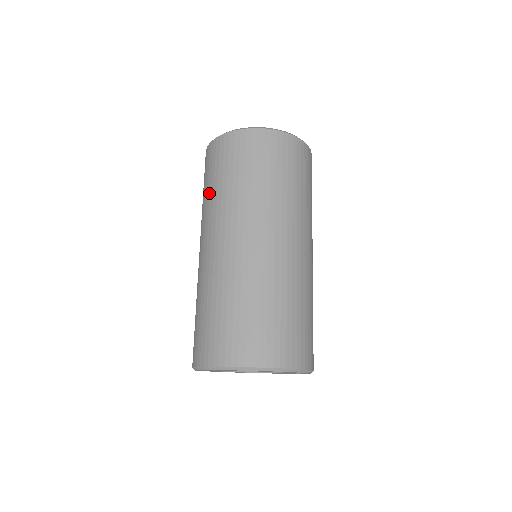
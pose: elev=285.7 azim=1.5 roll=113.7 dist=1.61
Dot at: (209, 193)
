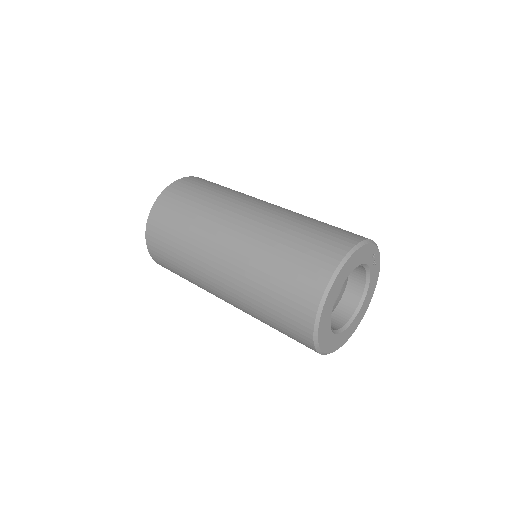
Dot at: (185, 275)
